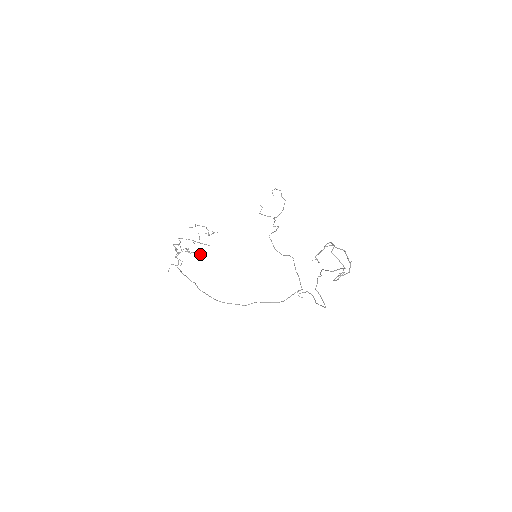
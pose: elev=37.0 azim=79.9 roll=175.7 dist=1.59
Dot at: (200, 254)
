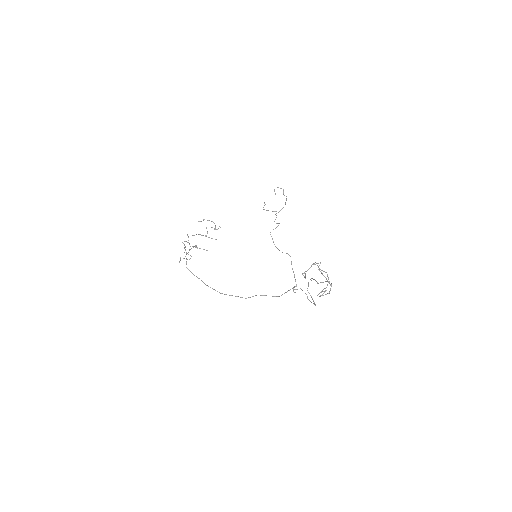
Dot at: (207, 250)
